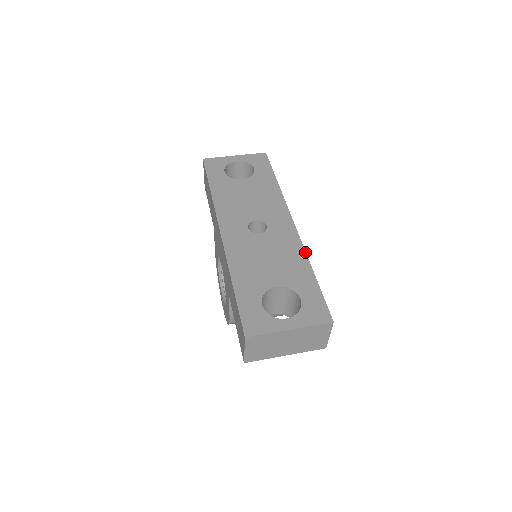
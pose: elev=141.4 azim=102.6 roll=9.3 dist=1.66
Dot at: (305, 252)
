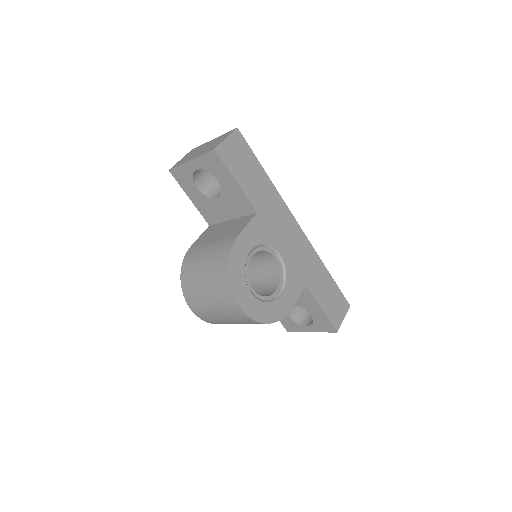
Dot at: (280, 195)
